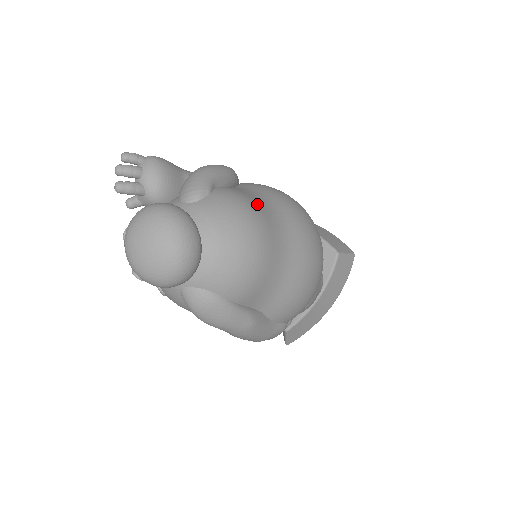
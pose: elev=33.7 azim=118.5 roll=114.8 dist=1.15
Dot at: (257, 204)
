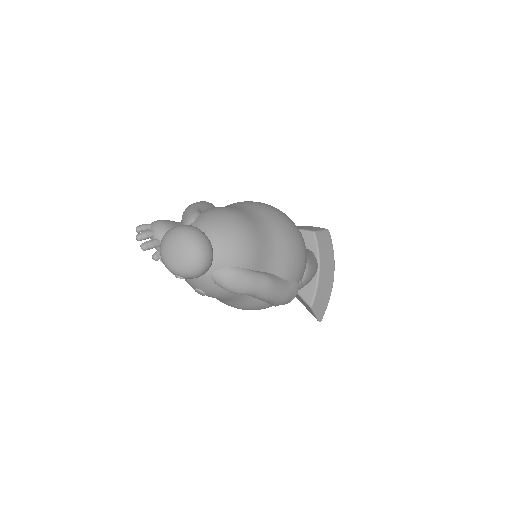
Dot at: (232, 208)
